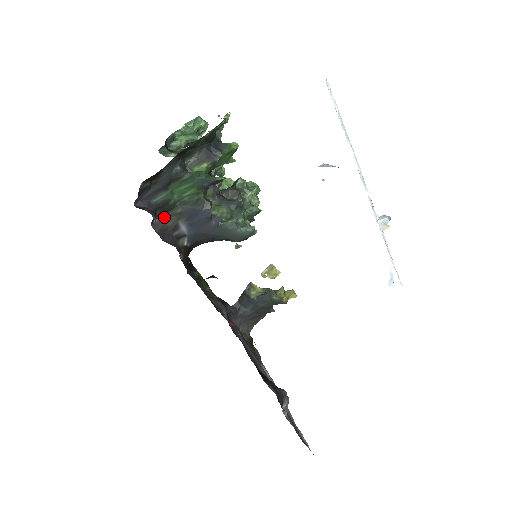
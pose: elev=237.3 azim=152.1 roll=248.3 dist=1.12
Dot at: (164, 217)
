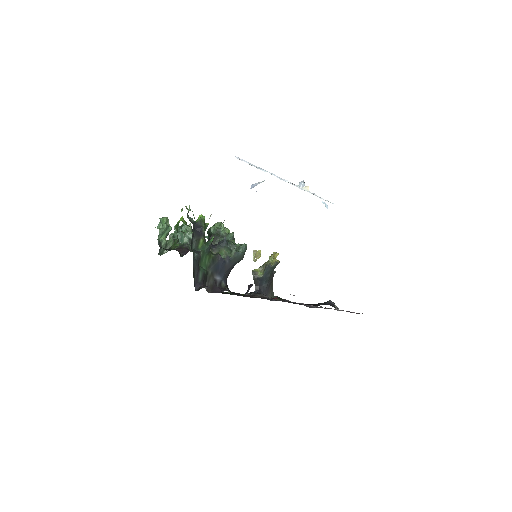
Dot at: (207, 283)
